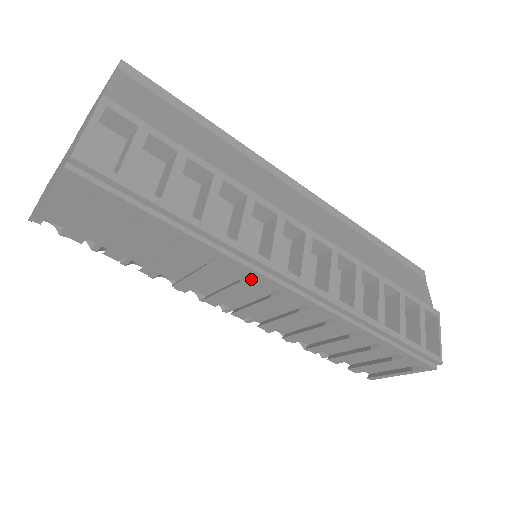
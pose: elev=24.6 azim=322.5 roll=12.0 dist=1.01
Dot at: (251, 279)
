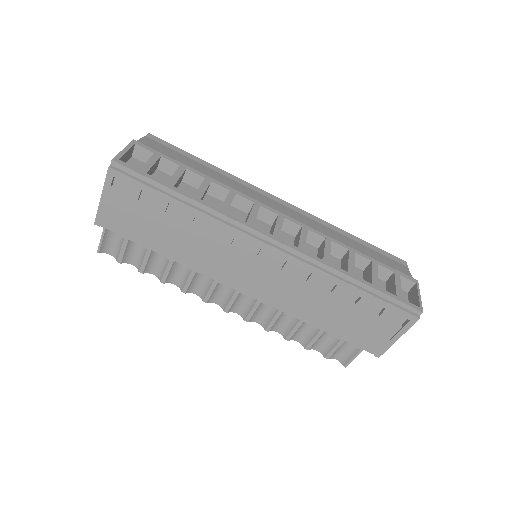
Dot at: (237, 240)
